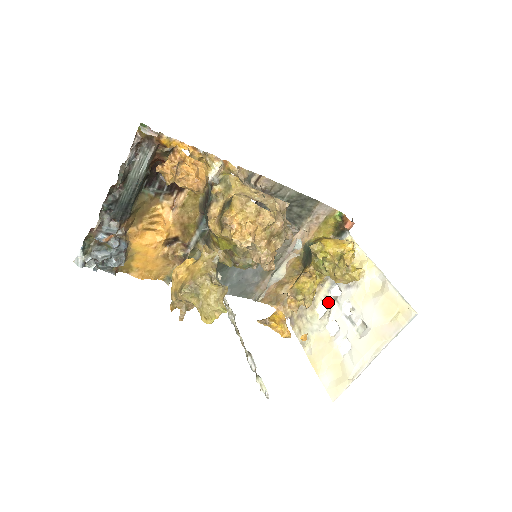
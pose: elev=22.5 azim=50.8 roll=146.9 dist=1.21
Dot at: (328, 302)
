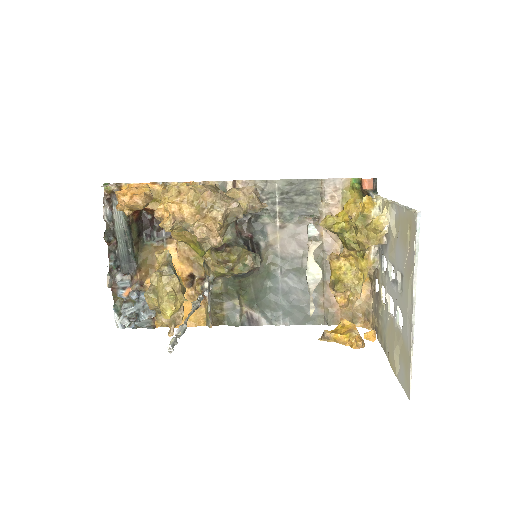
Dot at: (383, 281)
